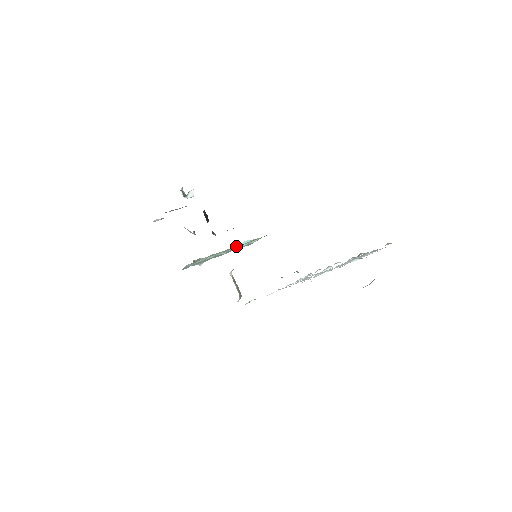
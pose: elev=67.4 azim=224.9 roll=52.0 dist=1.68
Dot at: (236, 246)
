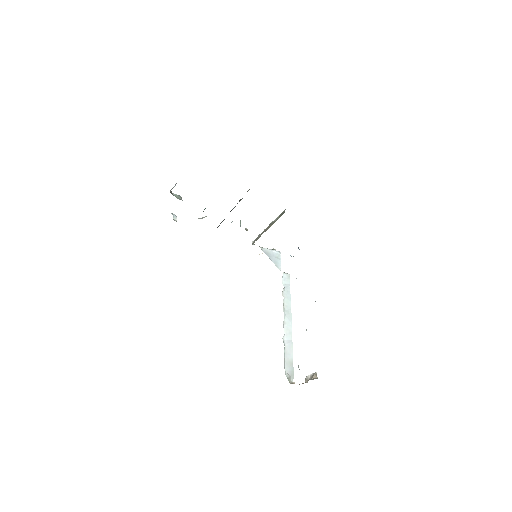
Dot at: occluded
